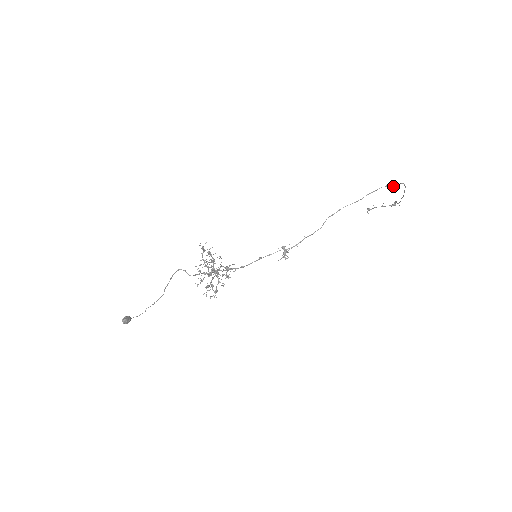
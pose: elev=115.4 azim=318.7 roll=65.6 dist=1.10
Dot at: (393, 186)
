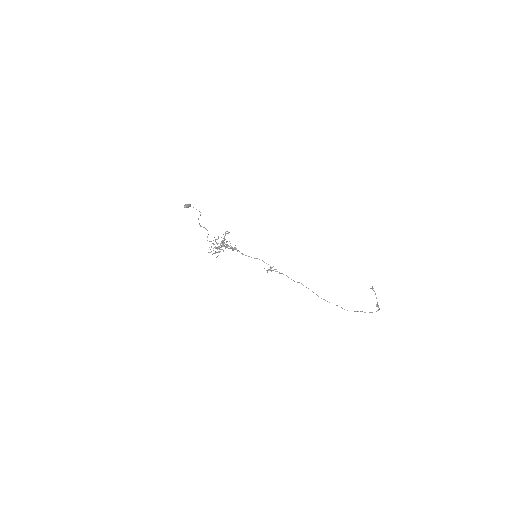
Dot at: occluded
